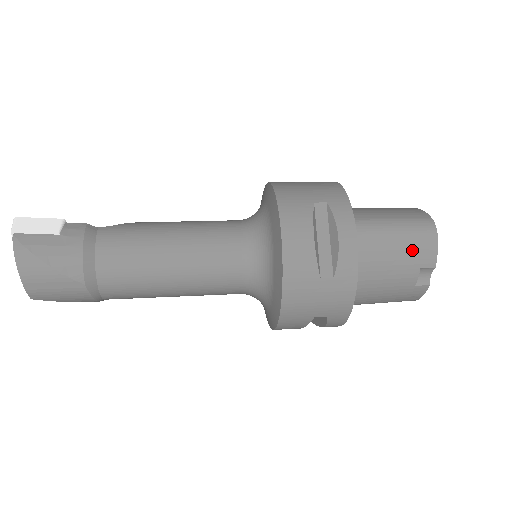
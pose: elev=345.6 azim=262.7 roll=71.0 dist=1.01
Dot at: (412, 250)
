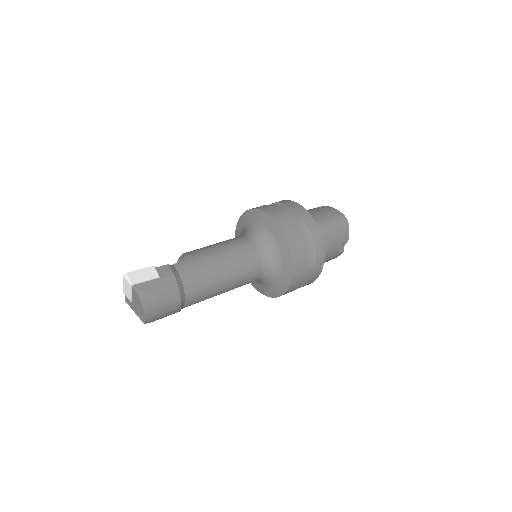
Dot at: (339, 236)
